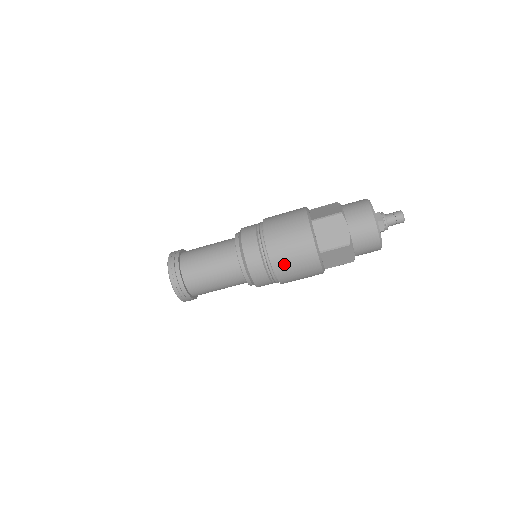
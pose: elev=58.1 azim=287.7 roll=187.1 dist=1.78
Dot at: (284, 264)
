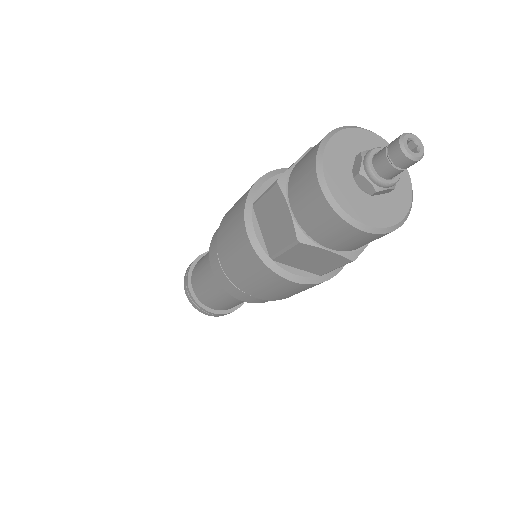
Dot at: occluded
